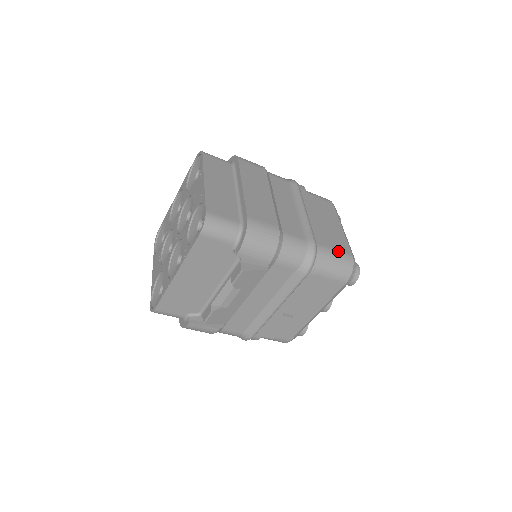
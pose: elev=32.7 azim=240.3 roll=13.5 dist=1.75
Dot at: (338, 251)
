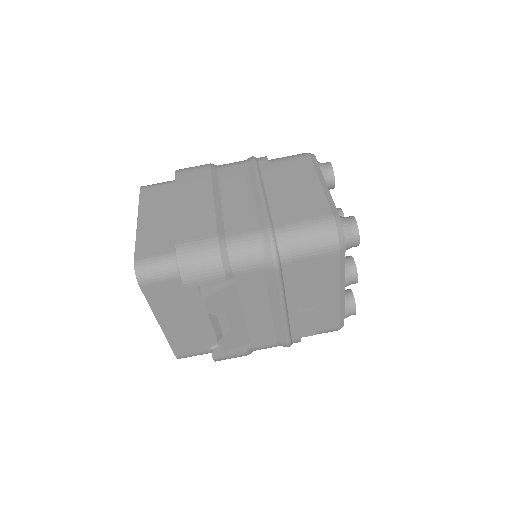
Dot at: (310, 220)
